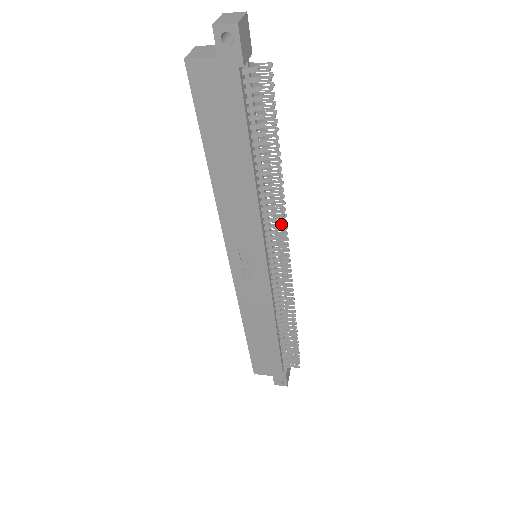
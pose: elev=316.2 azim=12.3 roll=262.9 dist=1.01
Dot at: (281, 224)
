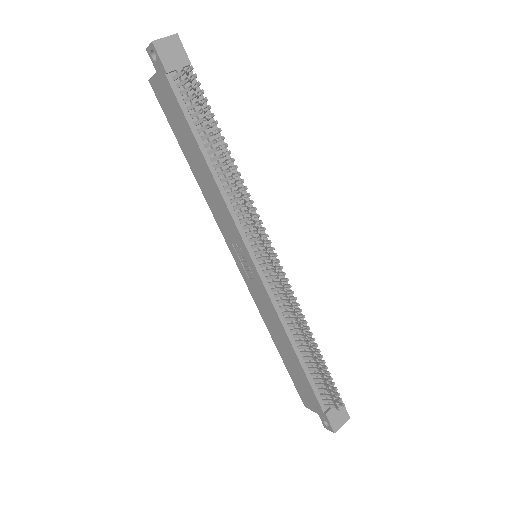
Dot at: (250, 217)
